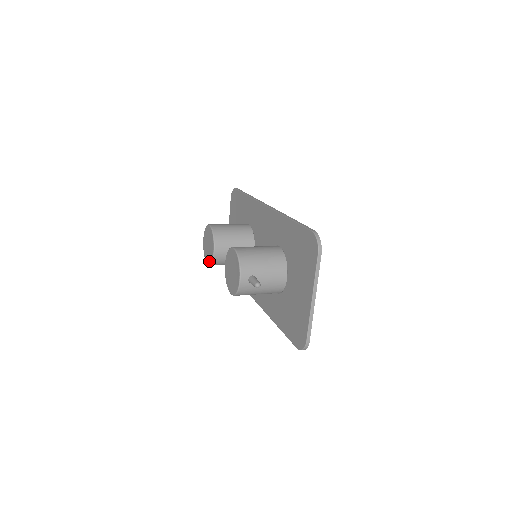
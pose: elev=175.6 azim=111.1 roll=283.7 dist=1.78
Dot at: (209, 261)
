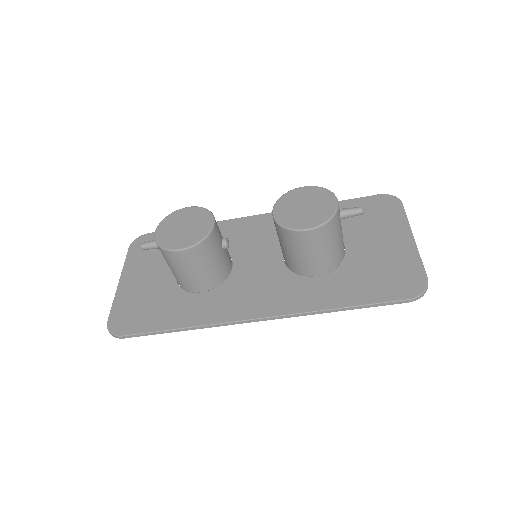
Dot at: (193, 240)
